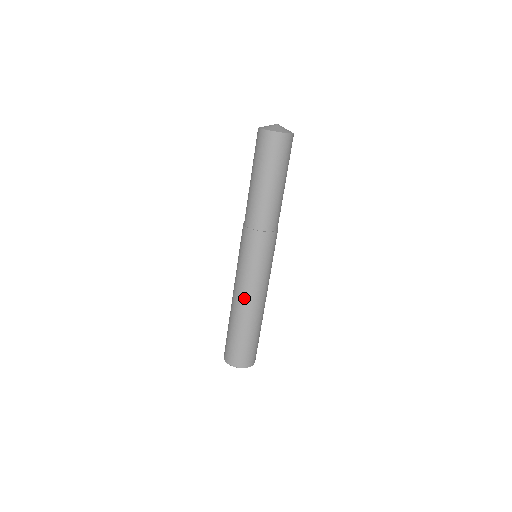
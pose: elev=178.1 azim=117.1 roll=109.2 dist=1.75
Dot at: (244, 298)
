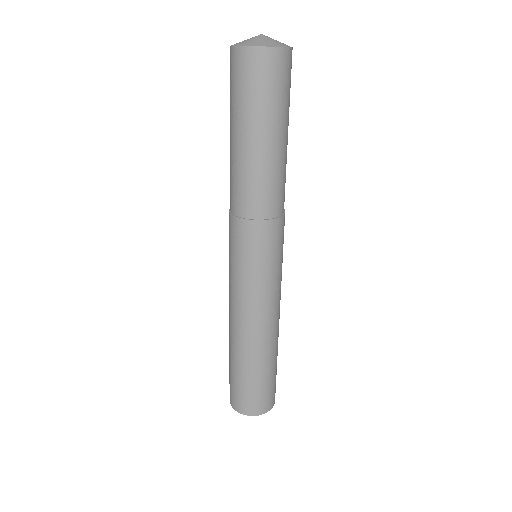
Dot at: (236, 318)
